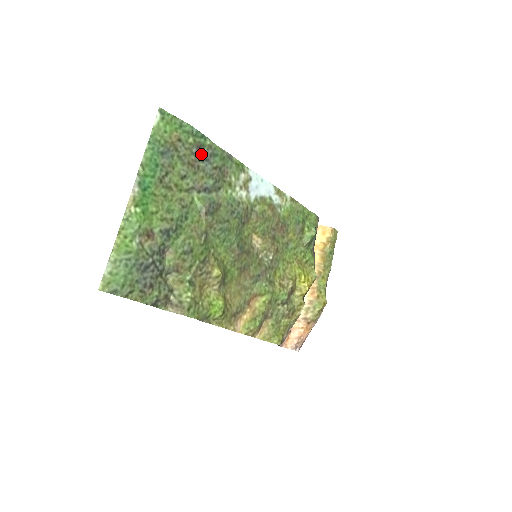
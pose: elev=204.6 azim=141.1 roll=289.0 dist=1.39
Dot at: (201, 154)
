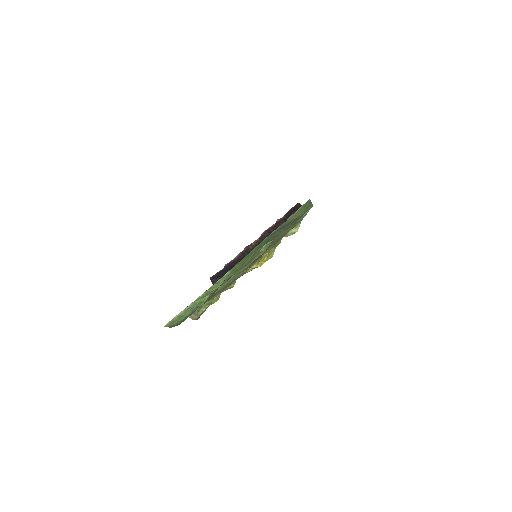
Dot at: occluded
